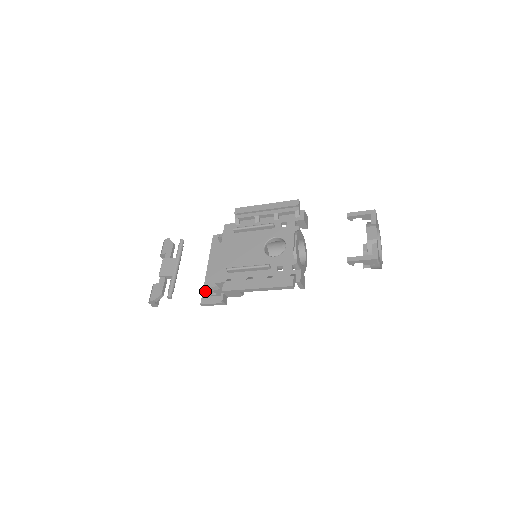
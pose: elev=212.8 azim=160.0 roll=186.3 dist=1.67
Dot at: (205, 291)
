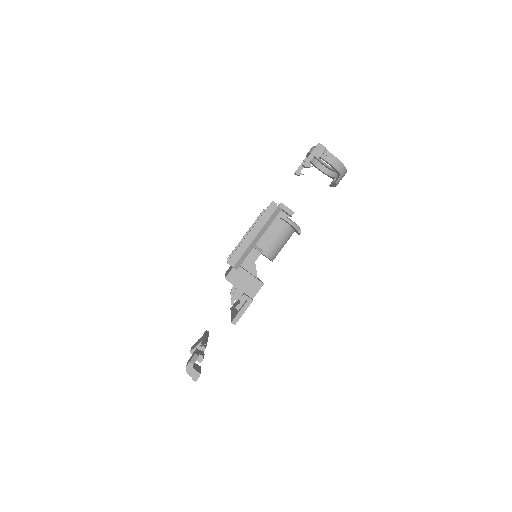
Dot at: (232, 317)
